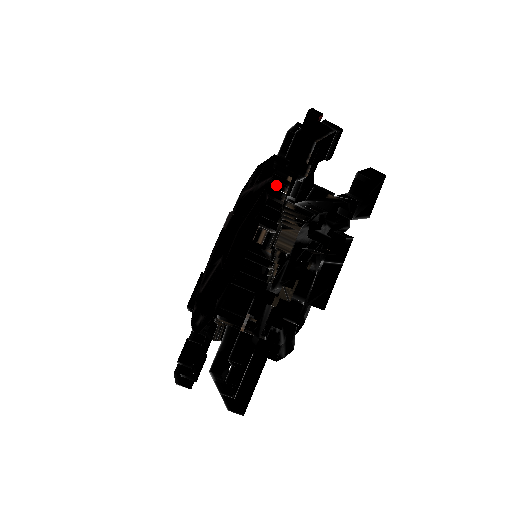
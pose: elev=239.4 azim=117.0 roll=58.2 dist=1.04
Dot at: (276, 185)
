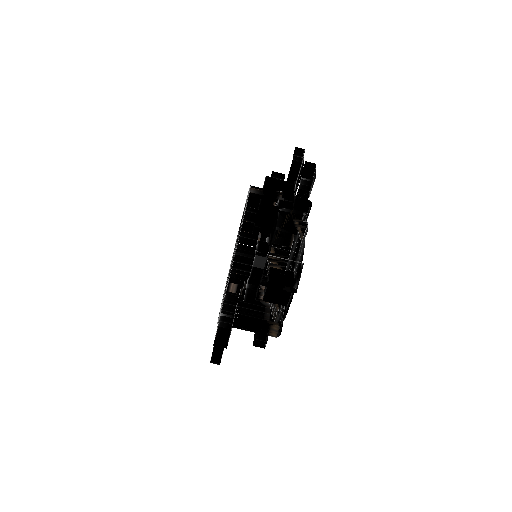
Dot at: occluded
